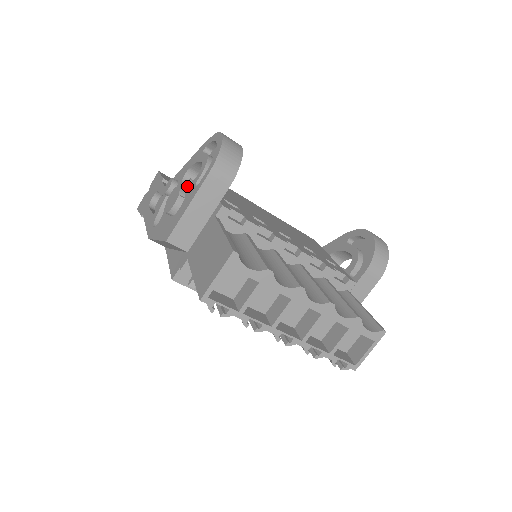
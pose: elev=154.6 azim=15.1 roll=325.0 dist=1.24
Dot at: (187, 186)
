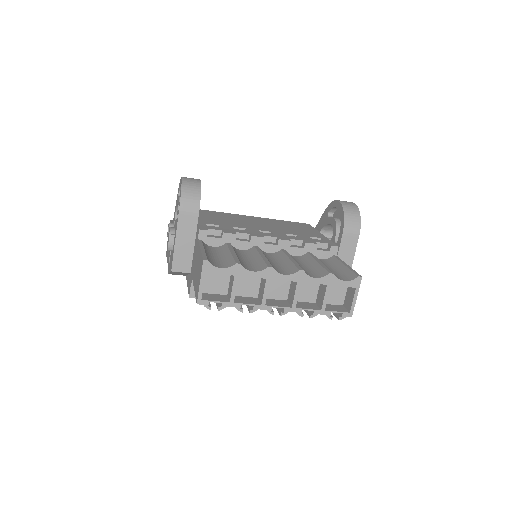
Dot at: (175, 225)
